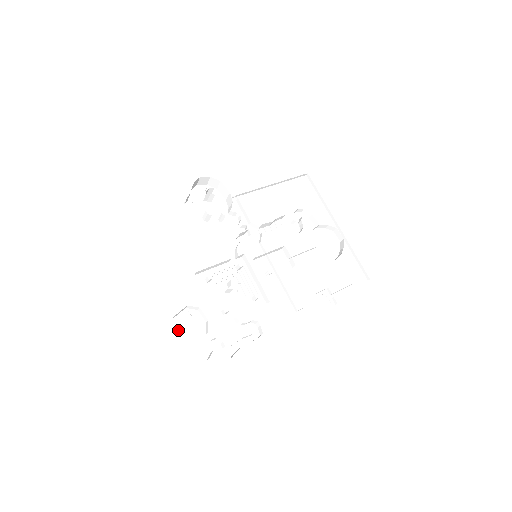
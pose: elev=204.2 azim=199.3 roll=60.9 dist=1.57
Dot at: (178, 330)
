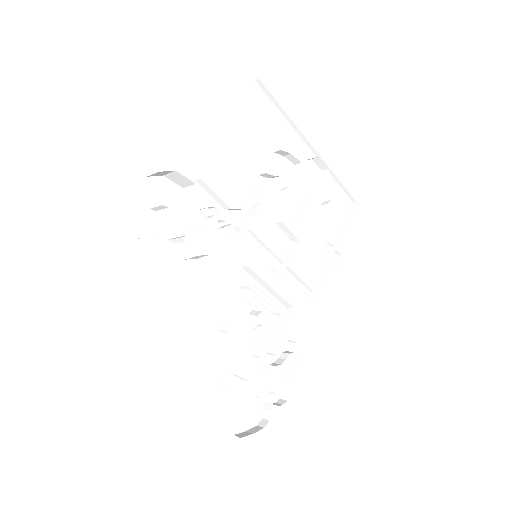
Dot at: (222, 414)
